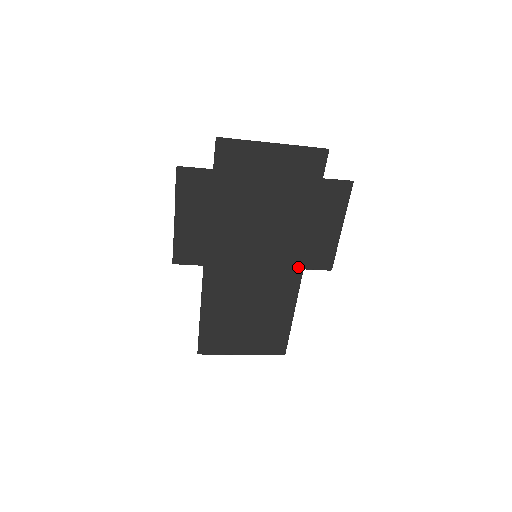
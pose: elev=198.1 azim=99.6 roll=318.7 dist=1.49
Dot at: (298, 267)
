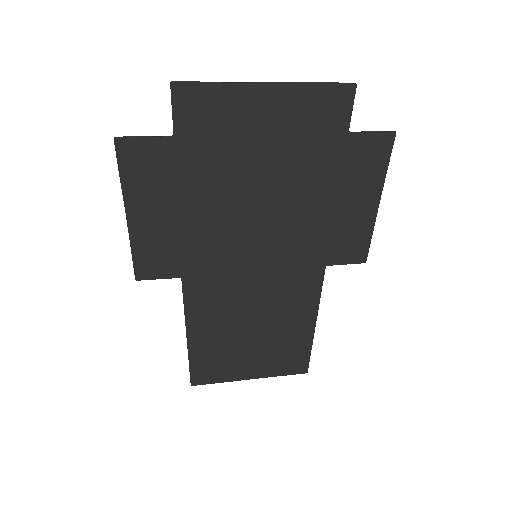
Dot at: (318, 264)
